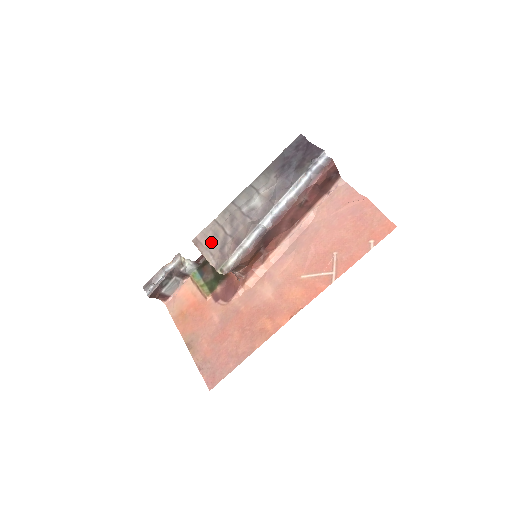
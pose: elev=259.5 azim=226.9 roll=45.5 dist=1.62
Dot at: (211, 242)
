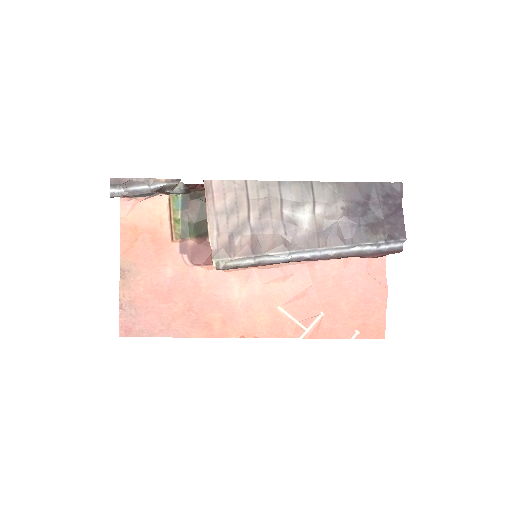
Dot at: (226, 211)
